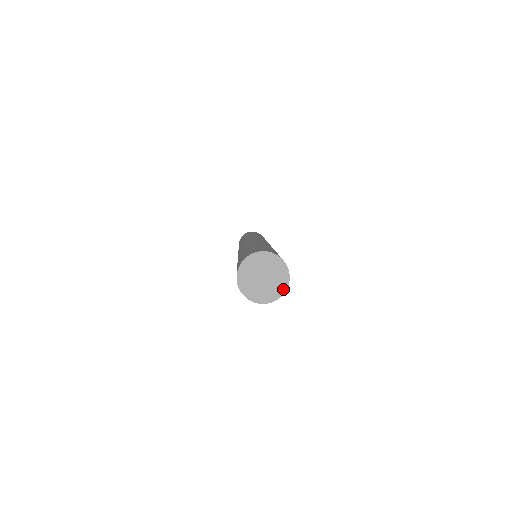
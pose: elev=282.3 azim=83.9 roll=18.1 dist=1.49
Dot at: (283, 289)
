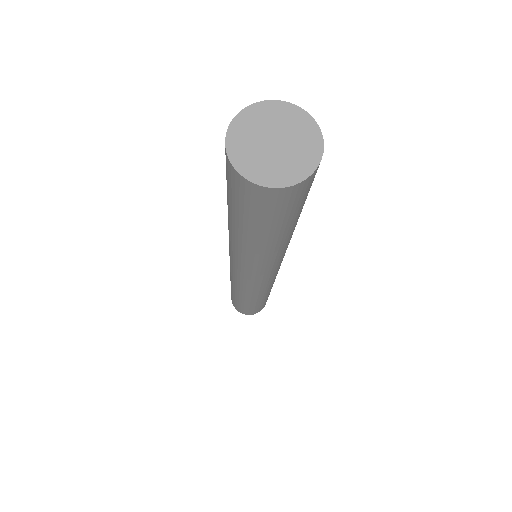
Dot at: (315, 159)
